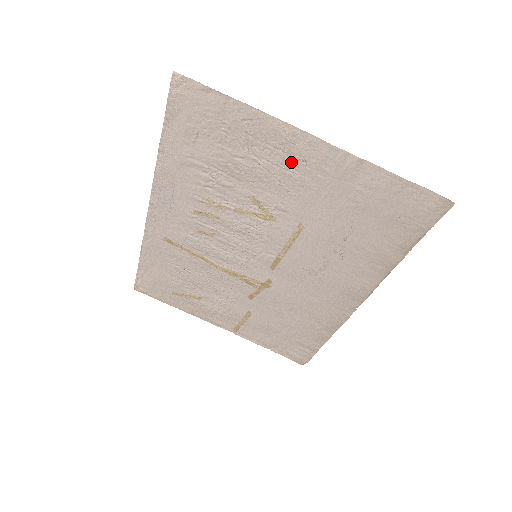
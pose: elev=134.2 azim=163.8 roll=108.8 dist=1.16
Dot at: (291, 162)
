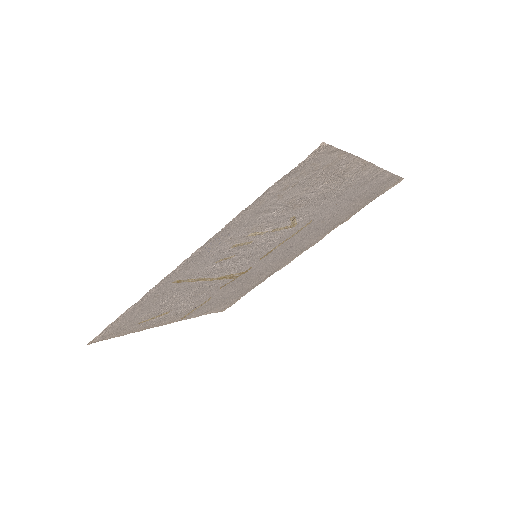
Dot at: (343, 184)
